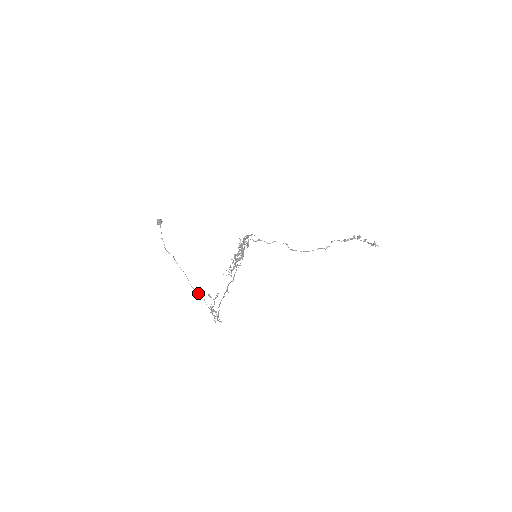
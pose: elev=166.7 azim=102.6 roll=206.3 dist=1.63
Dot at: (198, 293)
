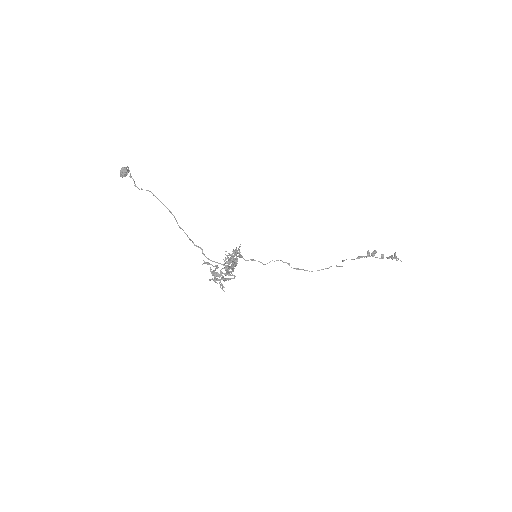
Dot at: (191, 240)
